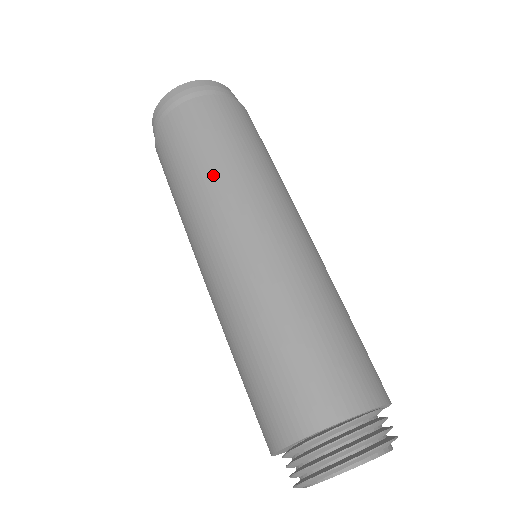
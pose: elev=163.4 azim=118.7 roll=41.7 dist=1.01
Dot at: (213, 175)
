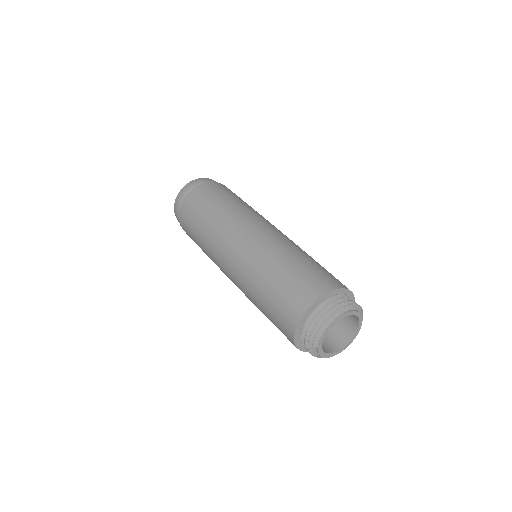
Dot at: (234, 207)
